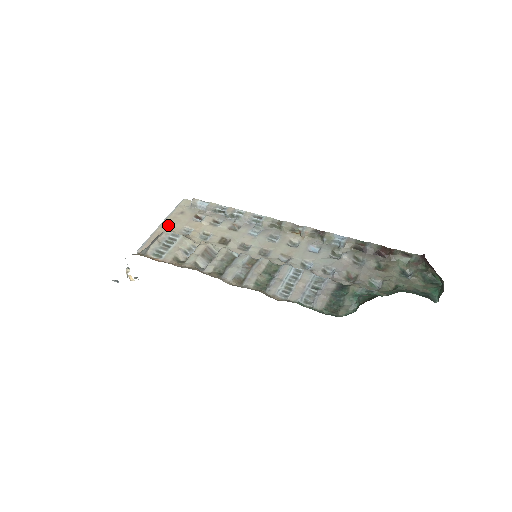
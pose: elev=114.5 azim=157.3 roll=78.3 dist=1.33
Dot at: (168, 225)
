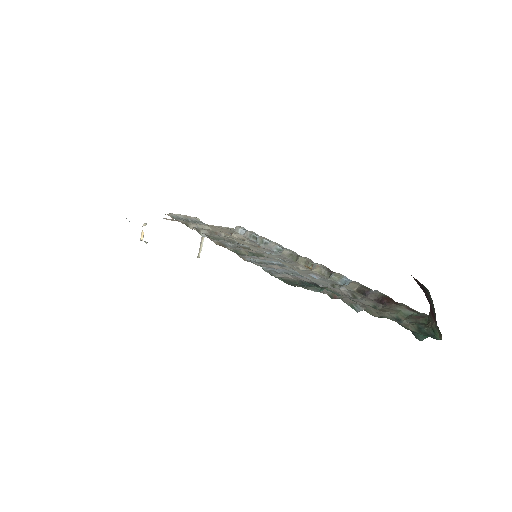
Dot at: occluded
